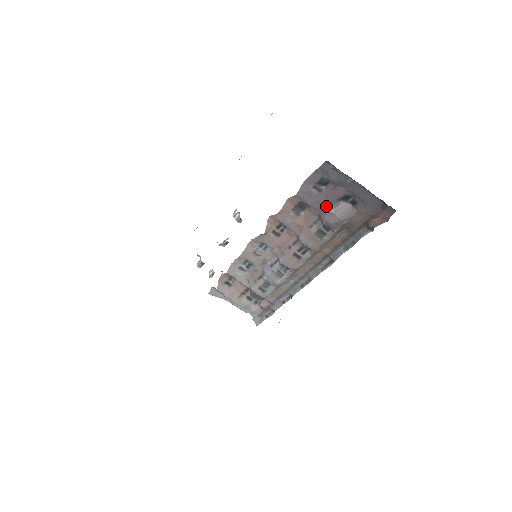
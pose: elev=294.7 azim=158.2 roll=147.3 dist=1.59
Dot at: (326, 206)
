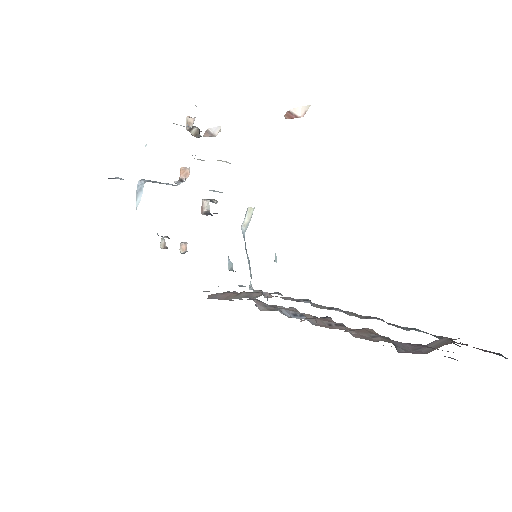
Dot at: (410, 347)
